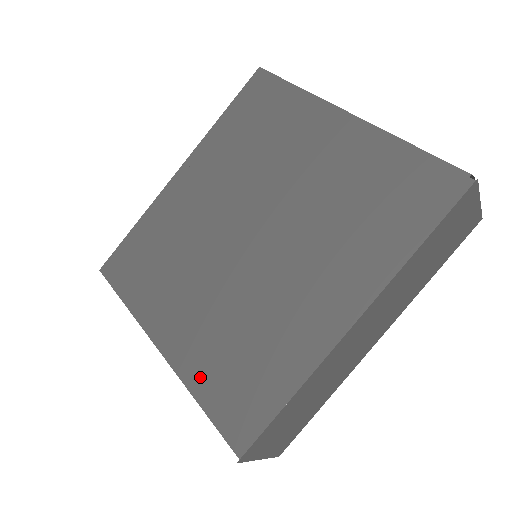
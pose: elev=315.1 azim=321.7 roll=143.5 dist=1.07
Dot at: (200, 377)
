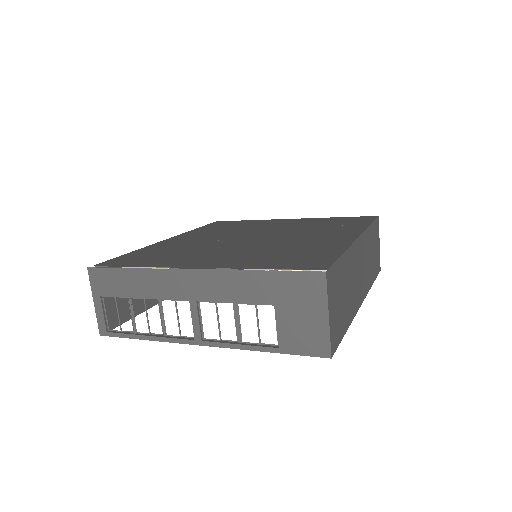
Dot at: (254, 264)
